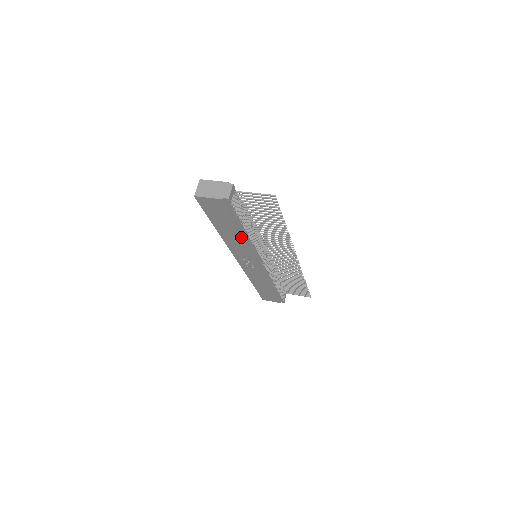
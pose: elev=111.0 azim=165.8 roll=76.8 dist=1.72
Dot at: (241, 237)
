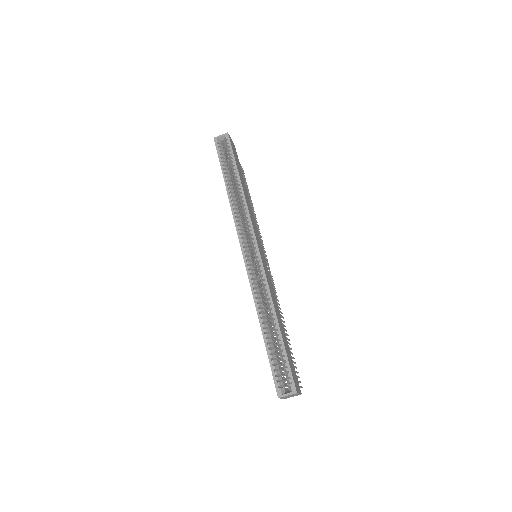
Dot at: occluded
